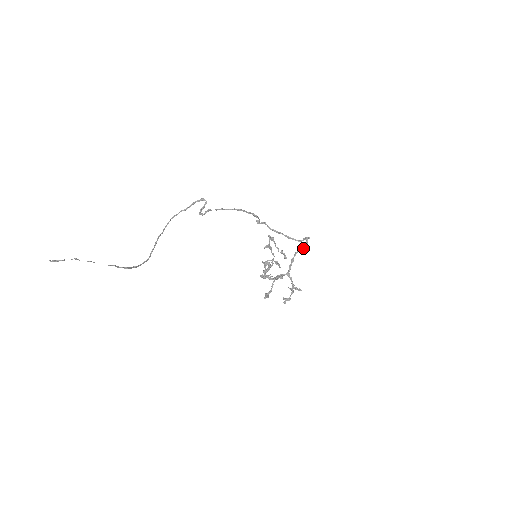
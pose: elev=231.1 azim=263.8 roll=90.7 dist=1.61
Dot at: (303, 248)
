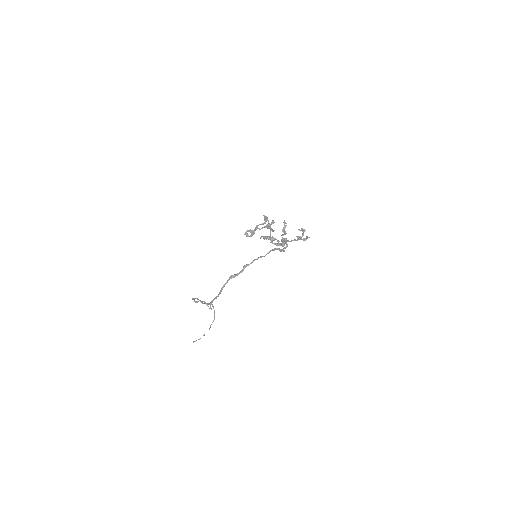
Dot at: occluded
